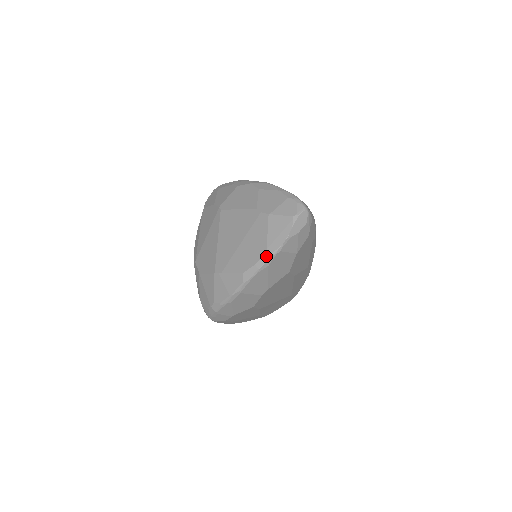
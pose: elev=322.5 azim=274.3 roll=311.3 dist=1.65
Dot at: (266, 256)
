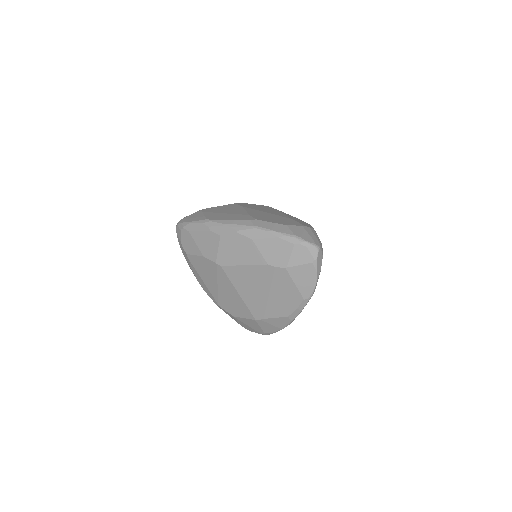
Dot at: (305, 301)
